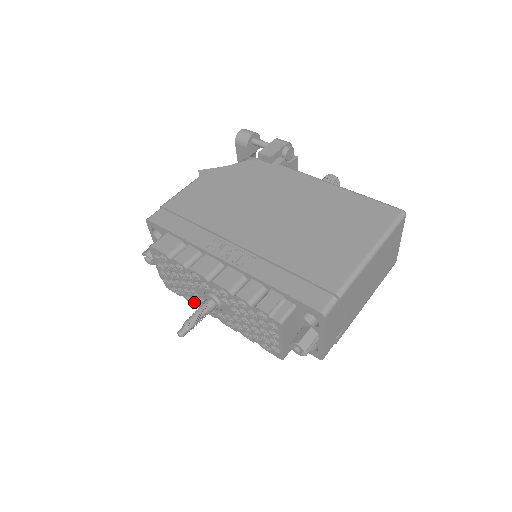
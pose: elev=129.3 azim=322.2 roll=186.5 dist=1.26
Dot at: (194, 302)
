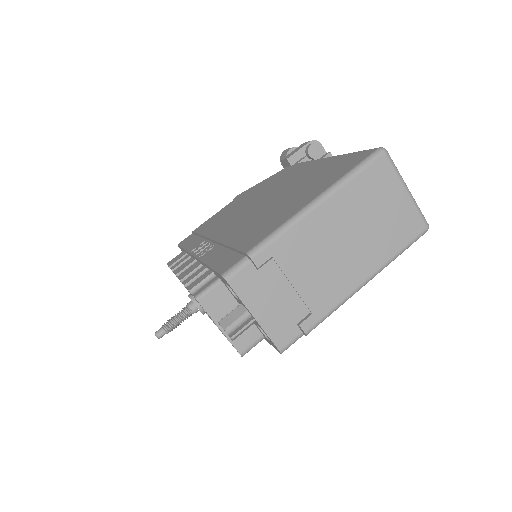
Dot at: occluded
